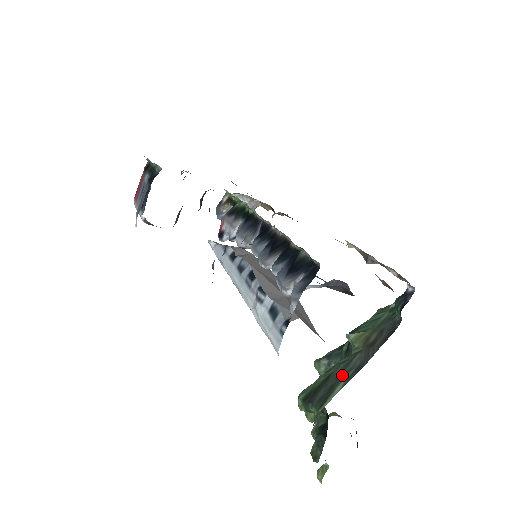
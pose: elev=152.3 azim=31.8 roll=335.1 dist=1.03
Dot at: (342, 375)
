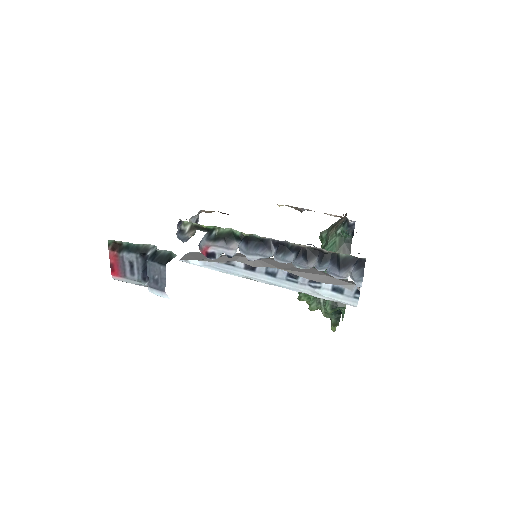
Dot at: occluded
